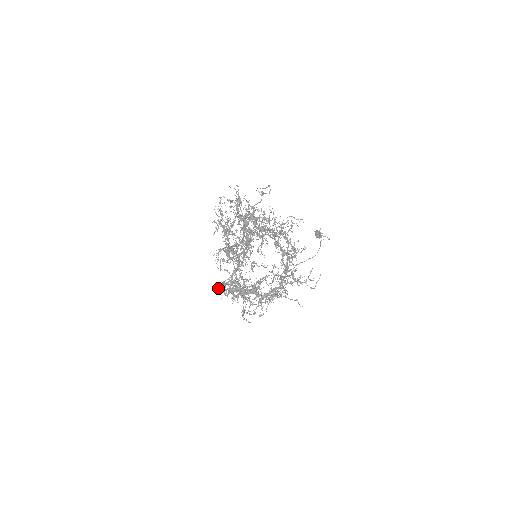
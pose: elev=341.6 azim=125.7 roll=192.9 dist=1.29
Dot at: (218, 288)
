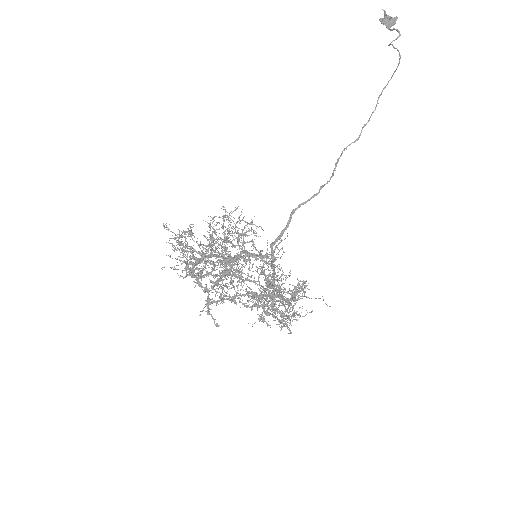
Dot at: (280, 238)
